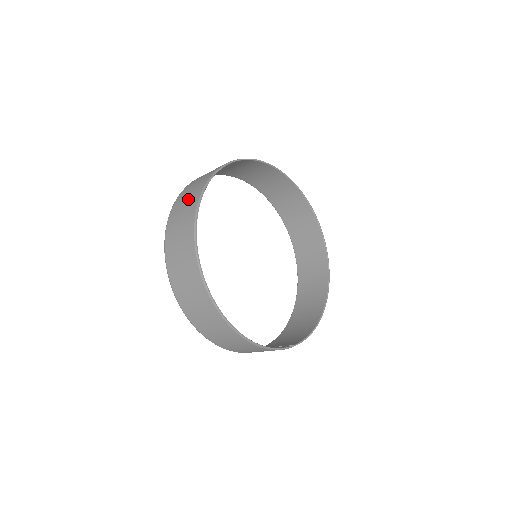
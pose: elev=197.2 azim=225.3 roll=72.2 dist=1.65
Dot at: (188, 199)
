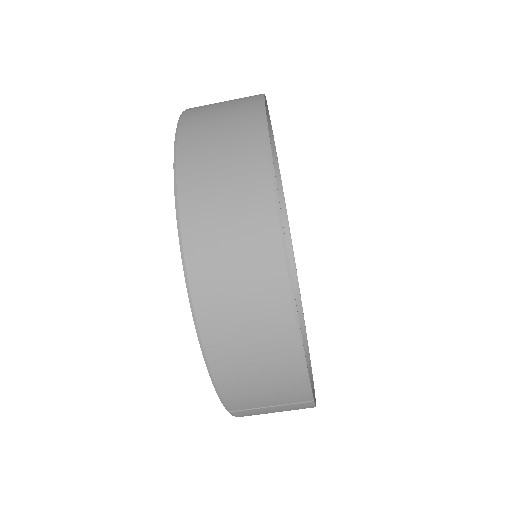
Dot at: occluded
